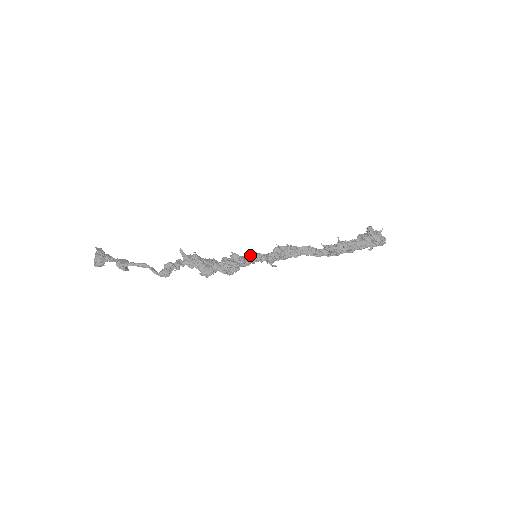
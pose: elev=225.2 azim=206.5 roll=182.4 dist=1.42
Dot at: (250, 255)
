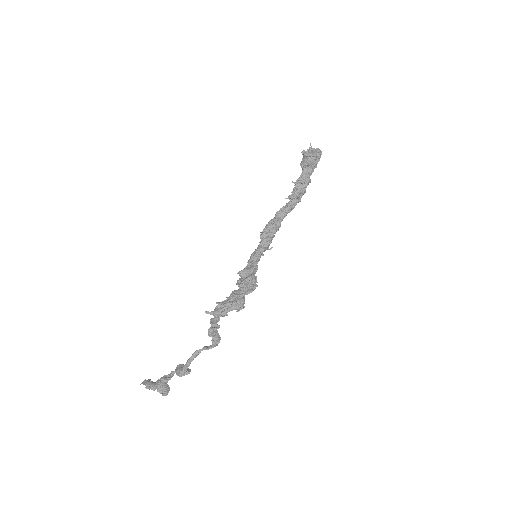
Dot at: (251, 260)
